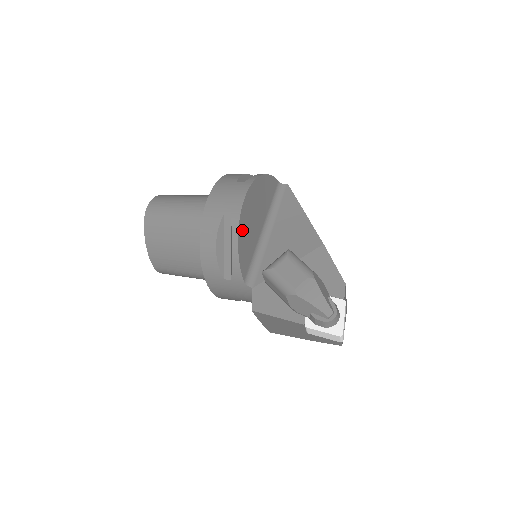
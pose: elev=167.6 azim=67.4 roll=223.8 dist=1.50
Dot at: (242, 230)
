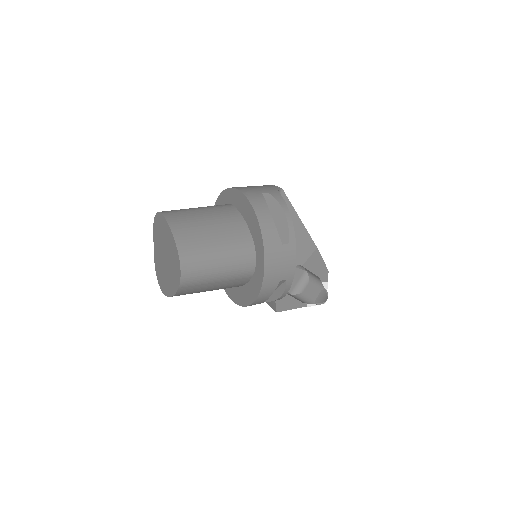
Dot at: occluded
